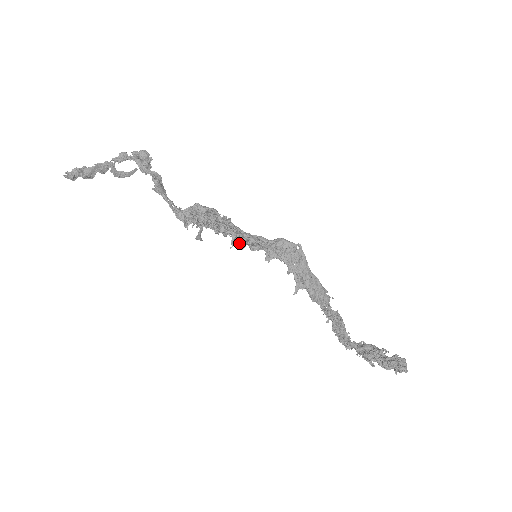
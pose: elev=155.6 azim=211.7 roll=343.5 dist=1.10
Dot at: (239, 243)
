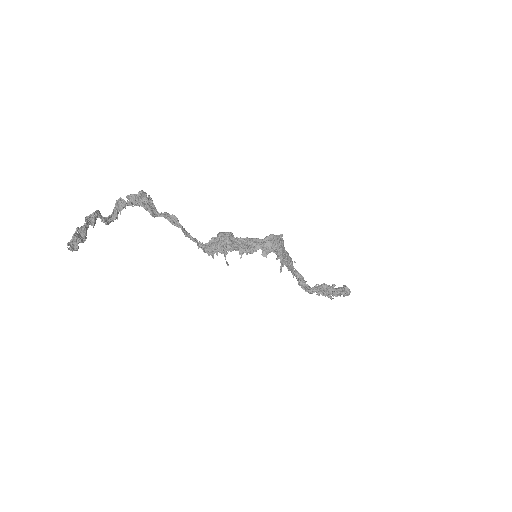
Dot at: (247, 252)
